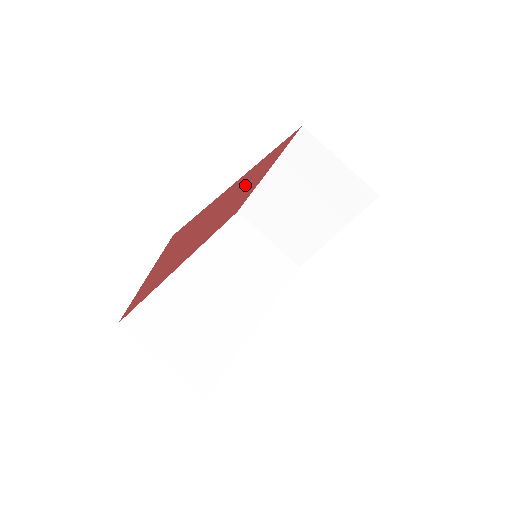
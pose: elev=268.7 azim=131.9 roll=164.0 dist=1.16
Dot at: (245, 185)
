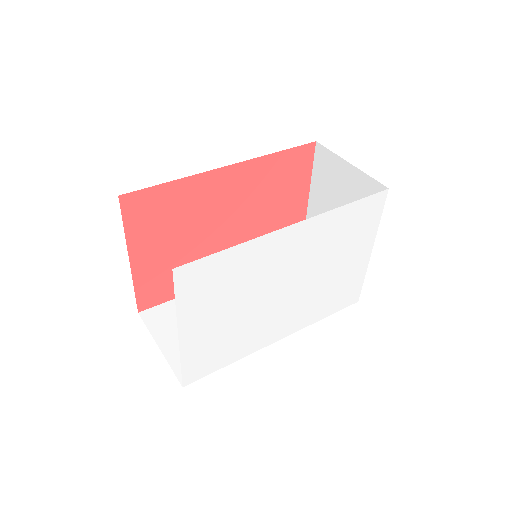
Dot at: (254, 195)
